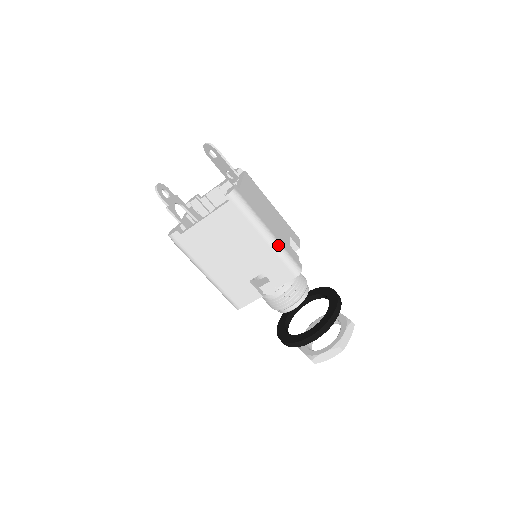
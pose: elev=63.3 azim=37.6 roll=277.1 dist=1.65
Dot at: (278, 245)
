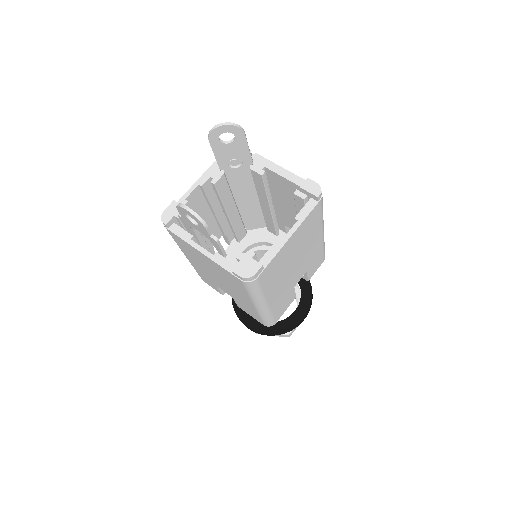
Dot at: occluded
